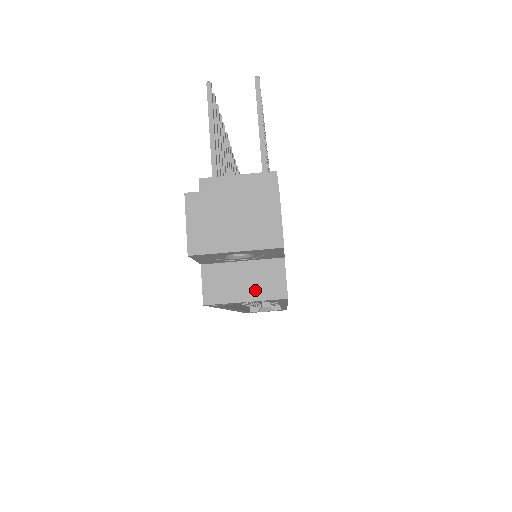
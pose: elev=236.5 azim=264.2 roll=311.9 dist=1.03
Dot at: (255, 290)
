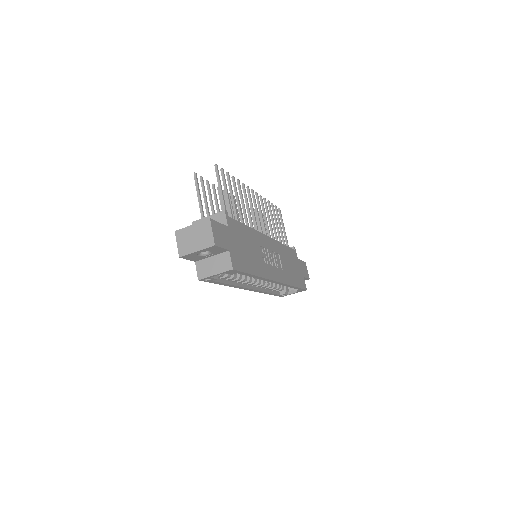
Dot at: (219, 268)
